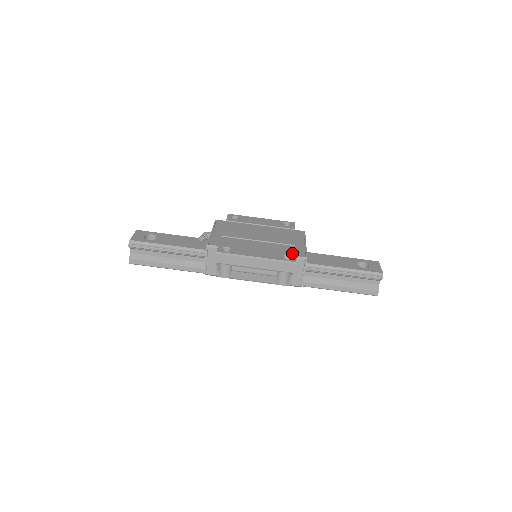
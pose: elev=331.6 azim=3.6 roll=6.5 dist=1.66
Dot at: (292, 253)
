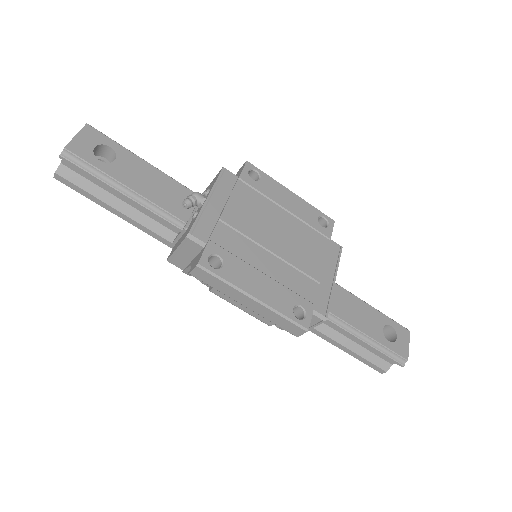
Dot at: (310, 303)
